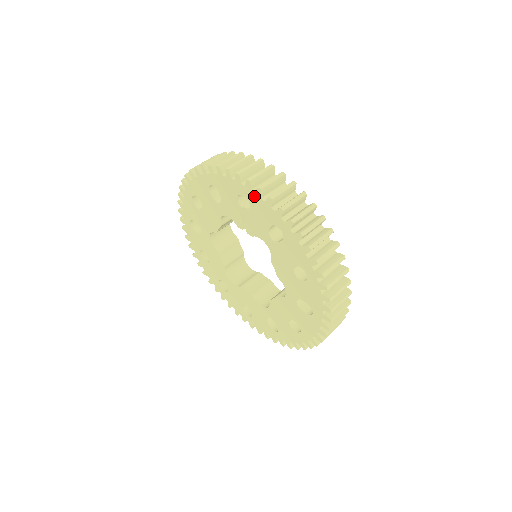
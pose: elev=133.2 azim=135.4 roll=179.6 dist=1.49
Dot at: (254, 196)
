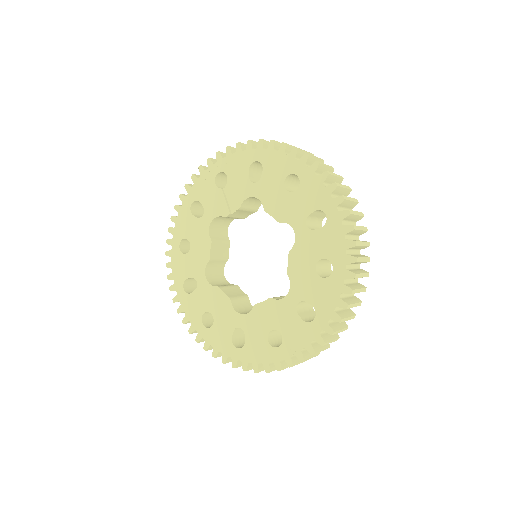
Dot at: (226, 160)
